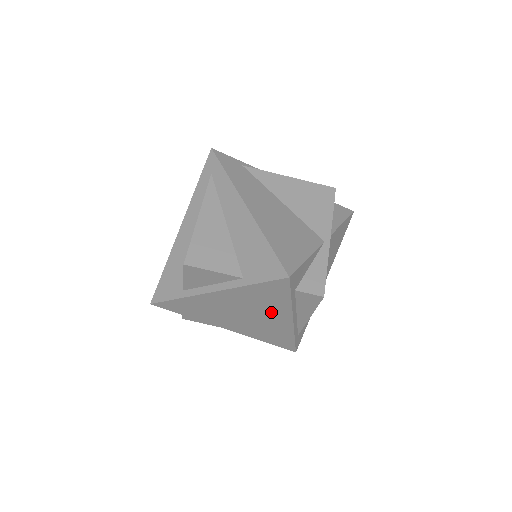
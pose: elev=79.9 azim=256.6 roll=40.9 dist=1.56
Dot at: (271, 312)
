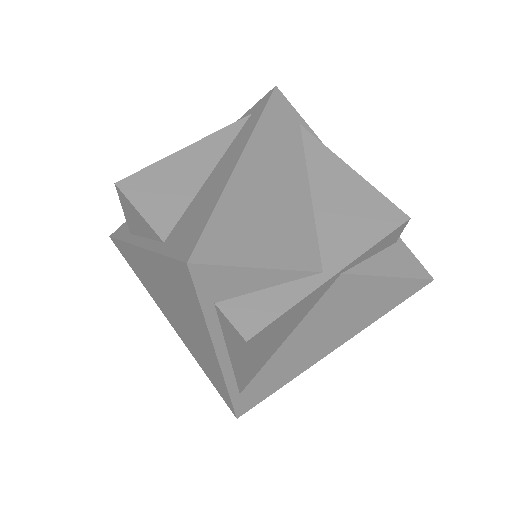
Dot at: (194, 324)
